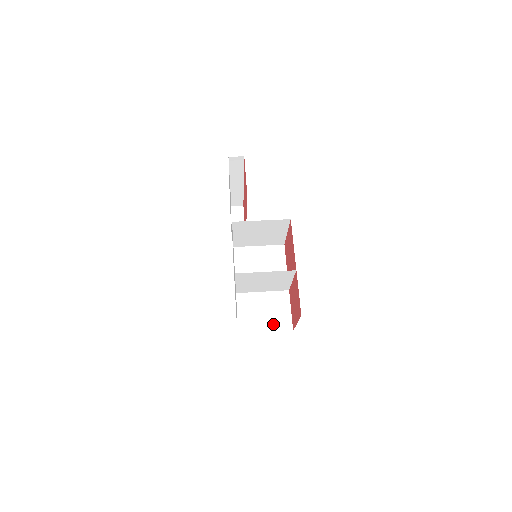
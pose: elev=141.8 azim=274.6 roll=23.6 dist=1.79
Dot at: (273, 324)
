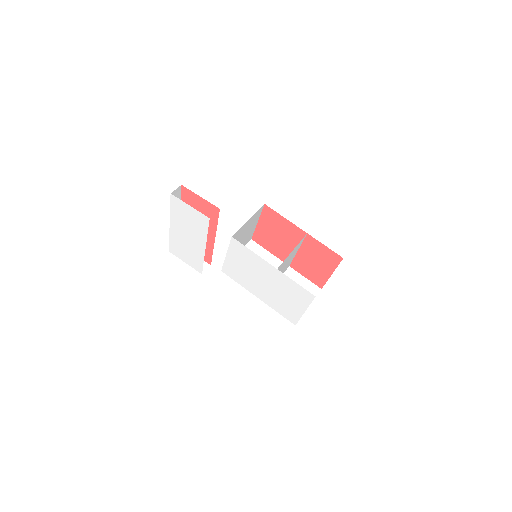
Dot at: occluded
